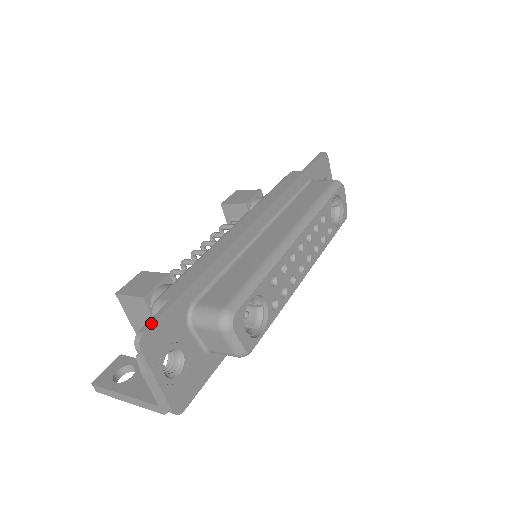
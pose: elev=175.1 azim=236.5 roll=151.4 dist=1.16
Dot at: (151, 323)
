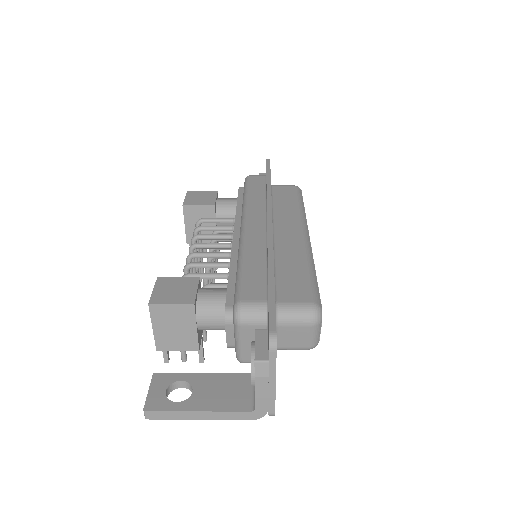
Dot at: (275, 323)
